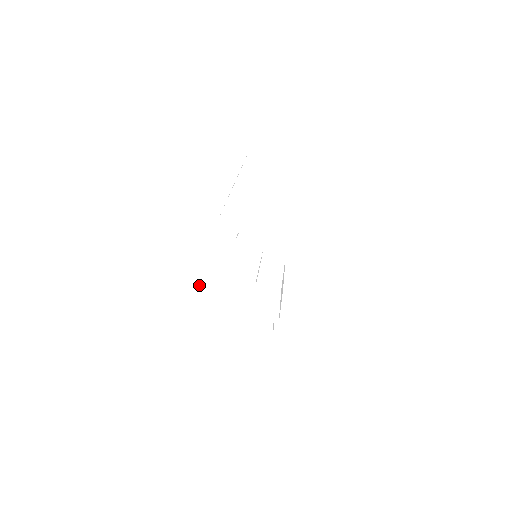
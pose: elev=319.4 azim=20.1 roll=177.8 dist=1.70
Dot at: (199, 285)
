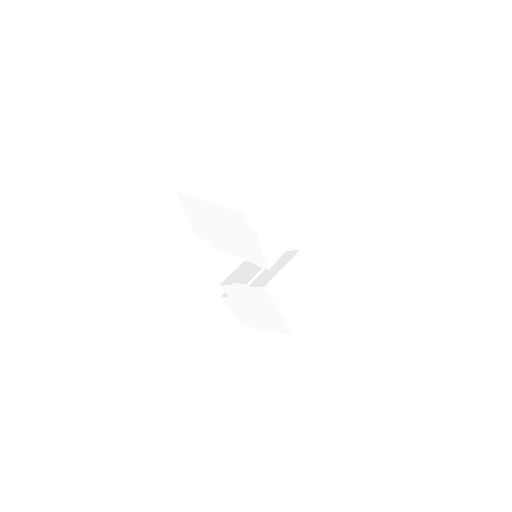
Dot at: occluded
